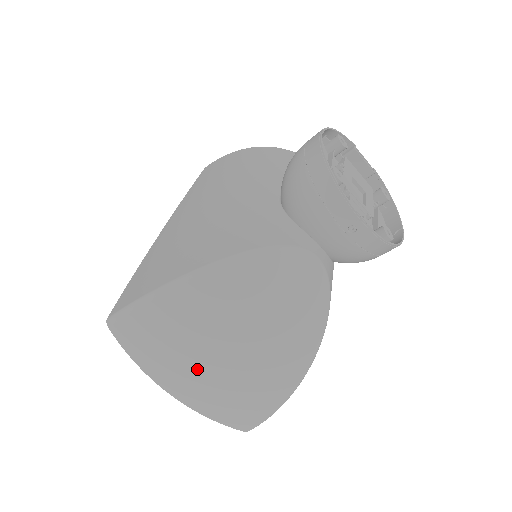
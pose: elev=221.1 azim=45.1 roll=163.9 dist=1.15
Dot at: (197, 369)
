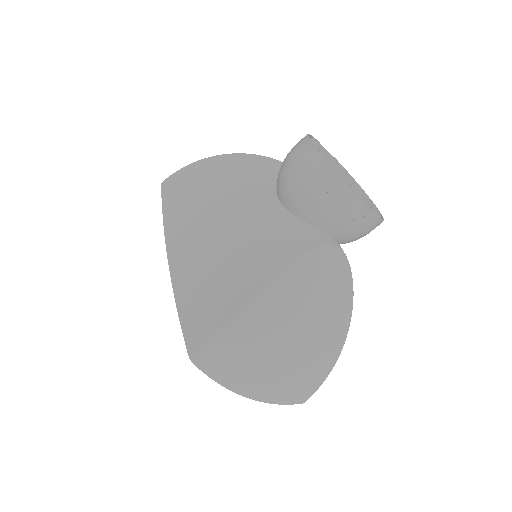
Dot at: (273, 369)
